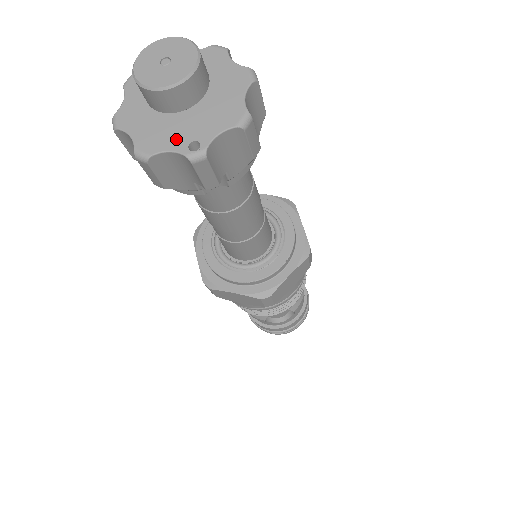
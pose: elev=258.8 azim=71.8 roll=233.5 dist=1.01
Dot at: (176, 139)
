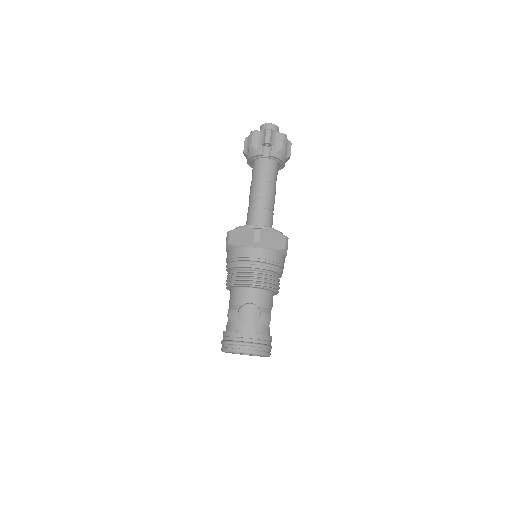
Dot at: occluded
